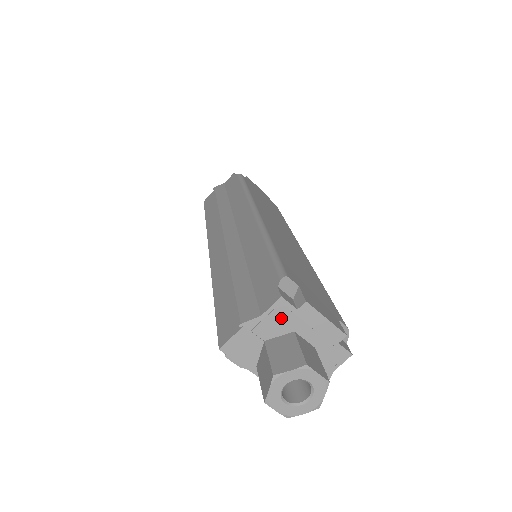
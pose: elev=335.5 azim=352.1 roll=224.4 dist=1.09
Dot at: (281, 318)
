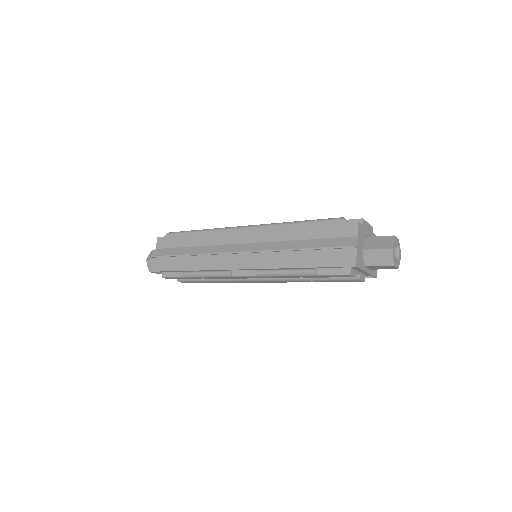
Dot at: (361, 233)
